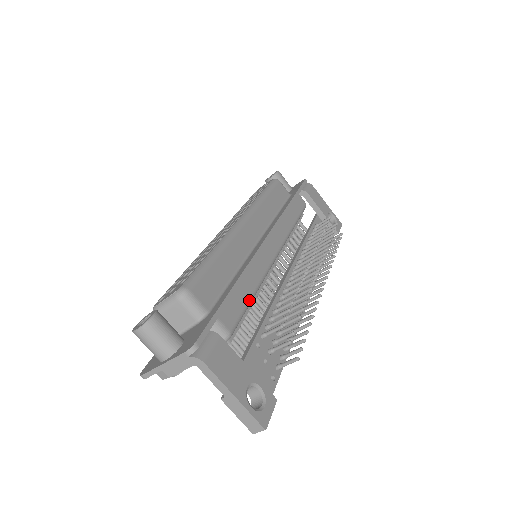
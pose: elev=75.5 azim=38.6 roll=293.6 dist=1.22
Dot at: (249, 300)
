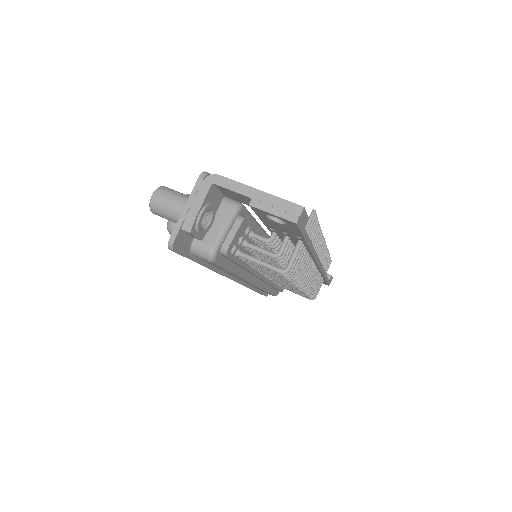
Dot at: (253, 217)
